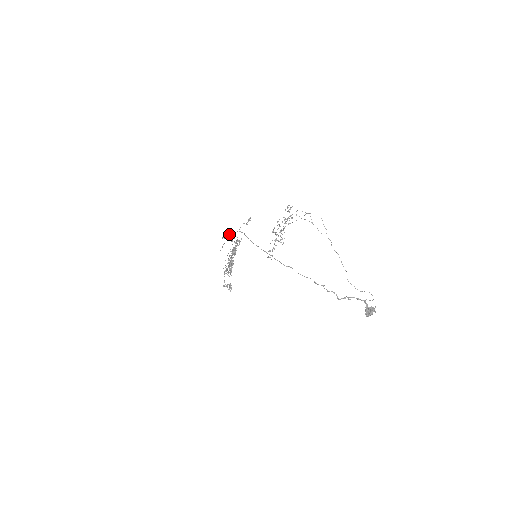
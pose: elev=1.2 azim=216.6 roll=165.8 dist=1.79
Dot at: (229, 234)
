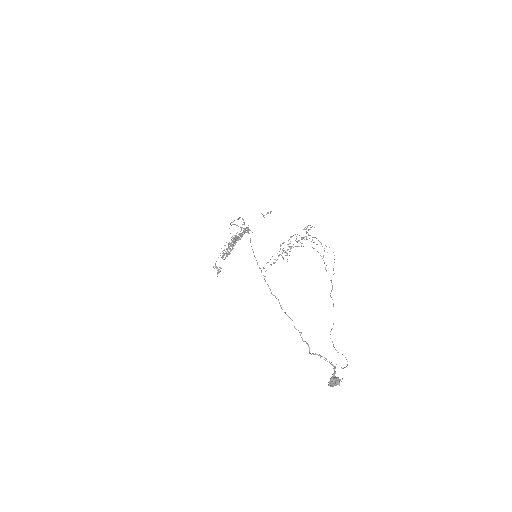
Dot at: (242, 218)
